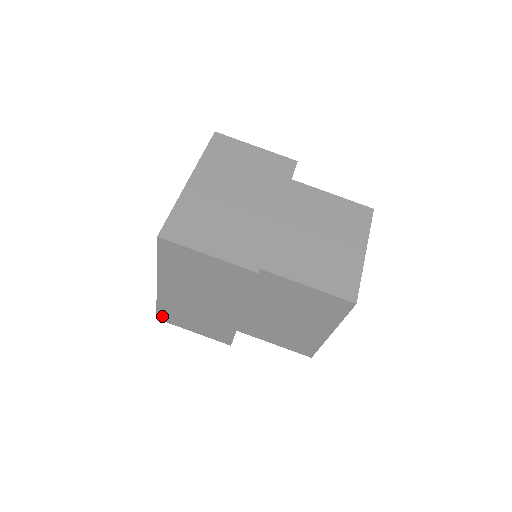
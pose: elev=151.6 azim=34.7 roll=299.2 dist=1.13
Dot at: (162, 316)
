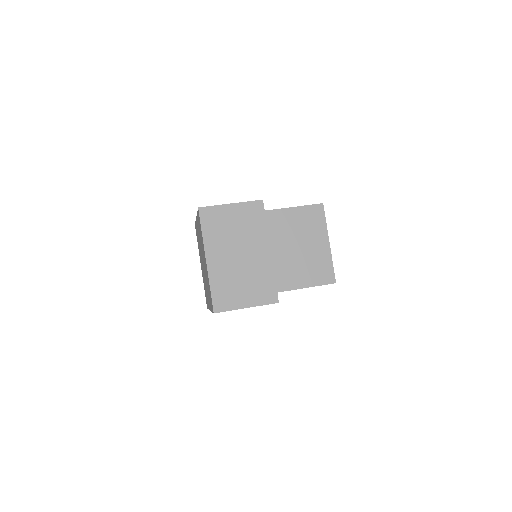
Dot at: occluded
